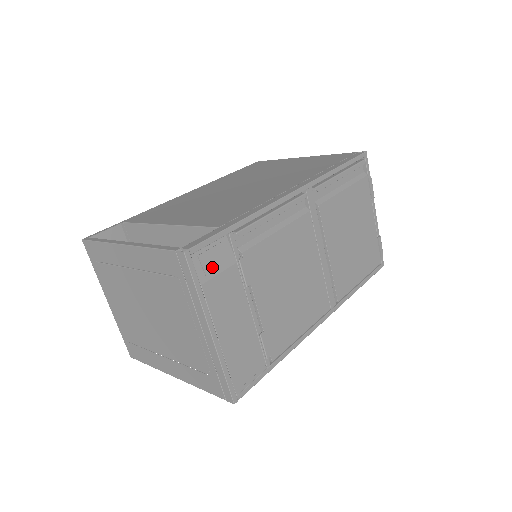
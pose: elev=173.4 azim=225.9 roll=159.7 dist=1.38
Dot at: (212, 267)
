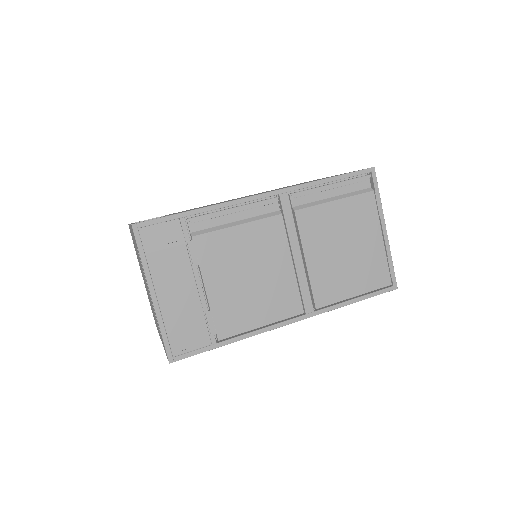
Dot at: (159, 242)
